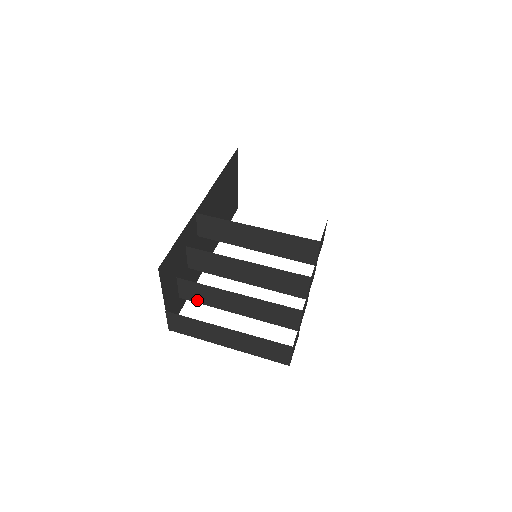
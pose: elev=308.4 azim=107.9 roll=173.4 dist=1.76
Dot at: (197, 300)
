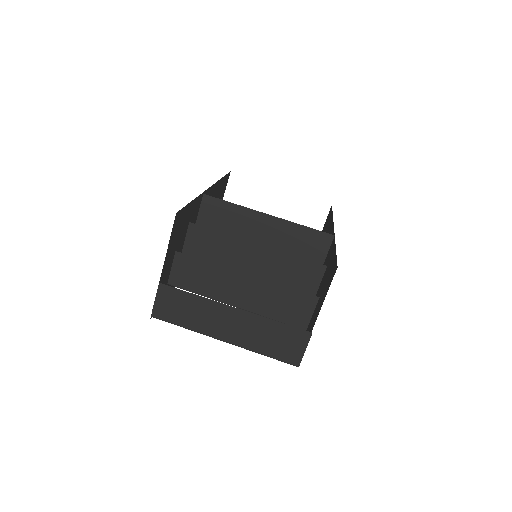
Dot at: (190, 286)
